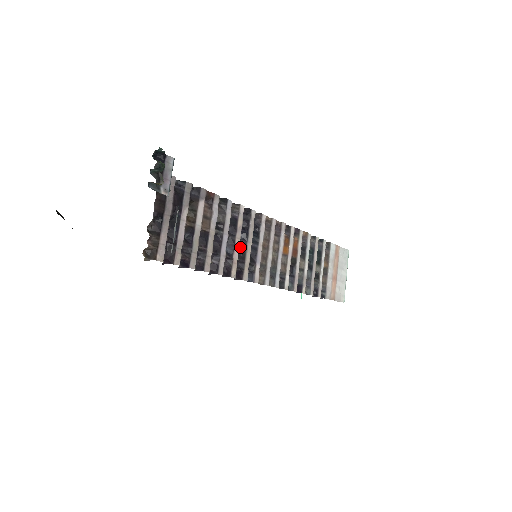
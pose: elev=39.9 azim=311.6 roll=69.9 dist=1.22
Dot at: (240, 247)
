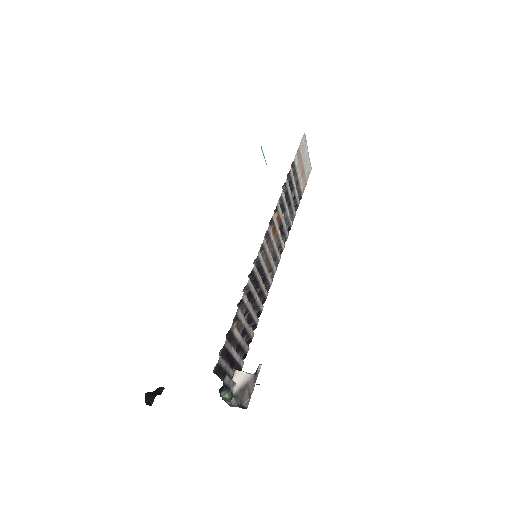
Dot at: (256, 291)
